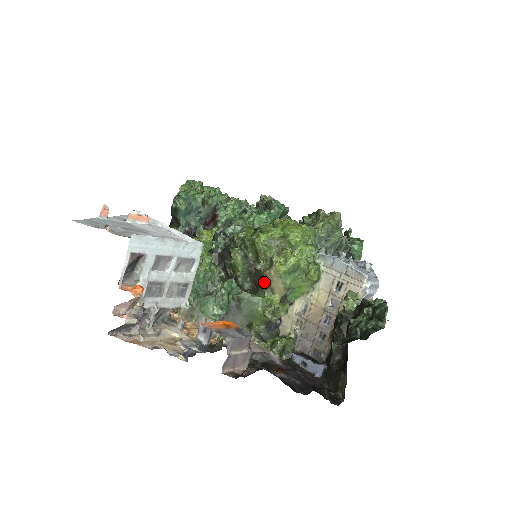
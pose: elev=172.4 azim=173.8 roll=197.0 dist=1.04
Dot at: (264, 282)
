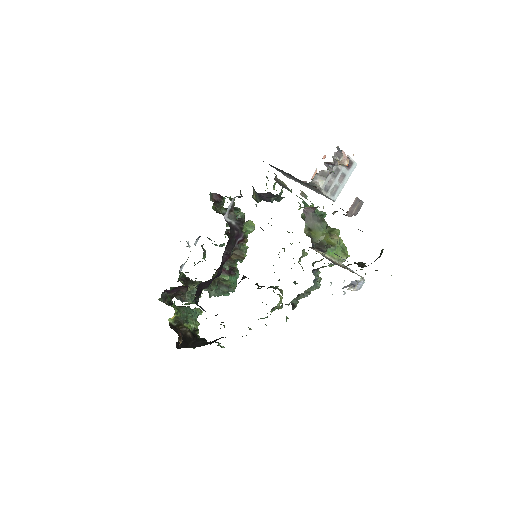
Dot at: occluded
